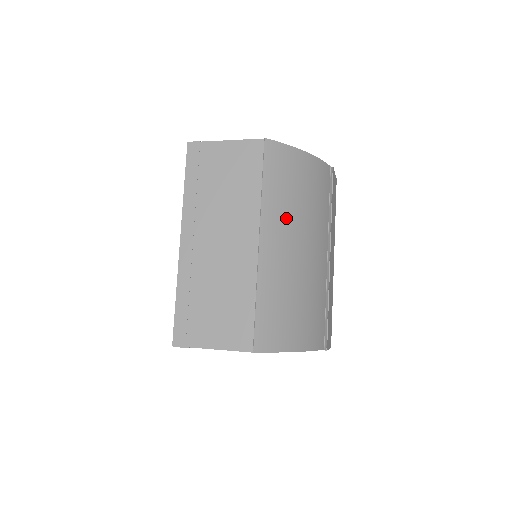
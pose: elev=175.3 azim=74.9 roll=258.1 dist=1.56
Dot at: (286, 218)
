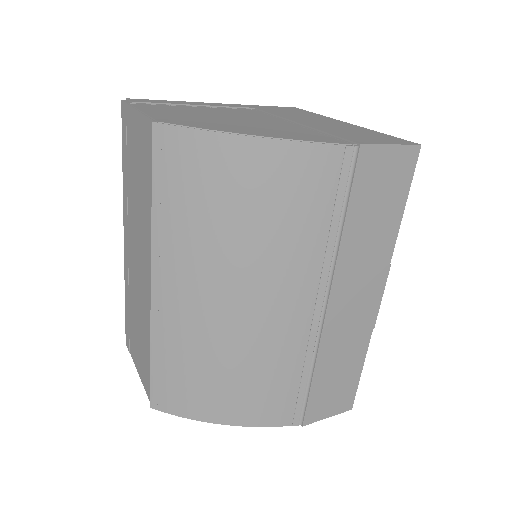
Dot at: (197, 256)
